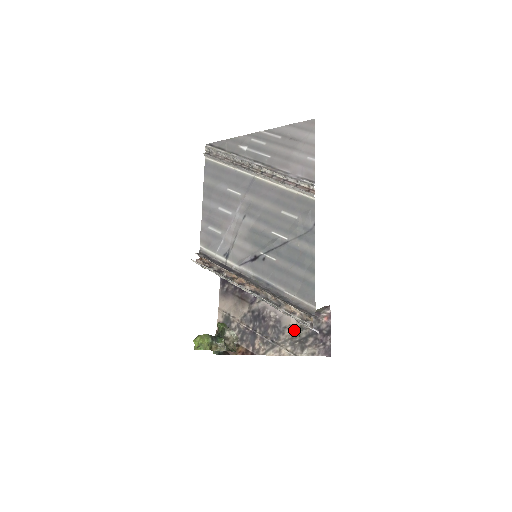
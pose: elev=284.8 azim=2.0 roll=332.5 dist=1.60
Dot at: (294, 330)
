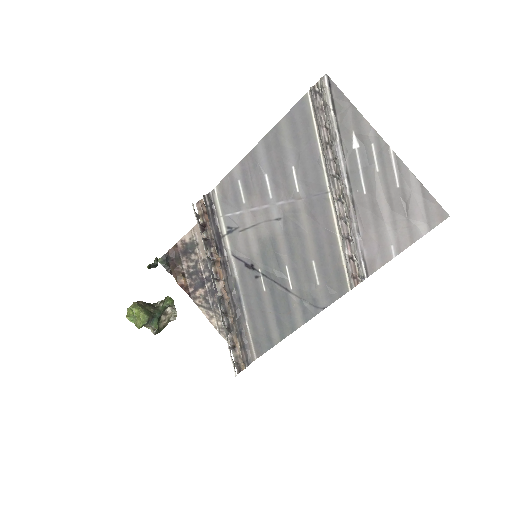
Dot at: occluded
